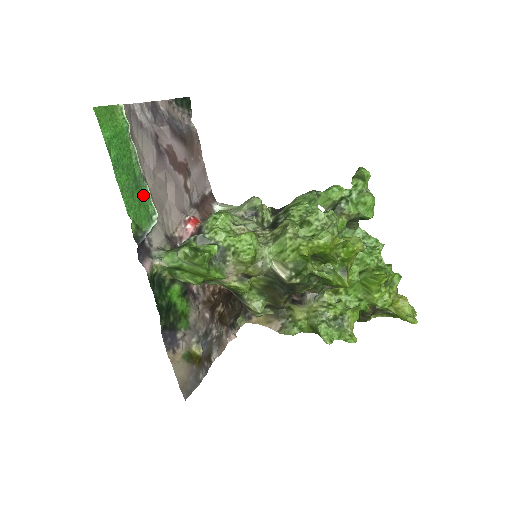
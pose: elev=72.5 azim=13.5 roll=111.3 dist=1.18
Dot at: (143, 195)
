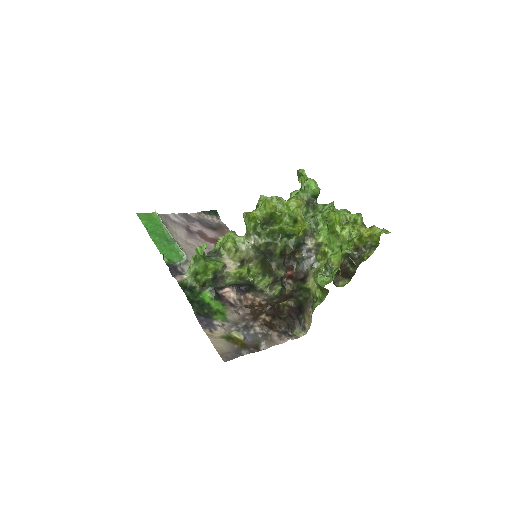
Dot at: (174, 247)
